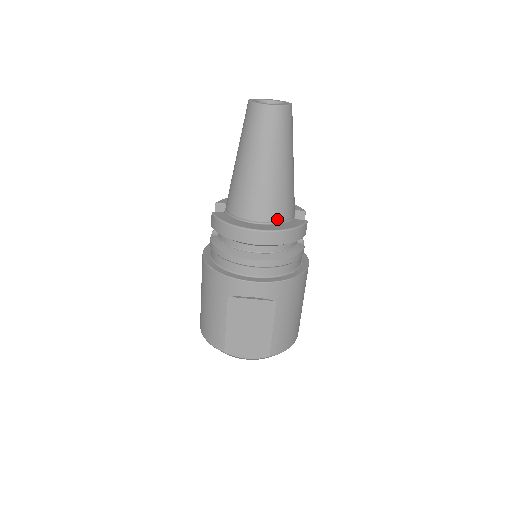
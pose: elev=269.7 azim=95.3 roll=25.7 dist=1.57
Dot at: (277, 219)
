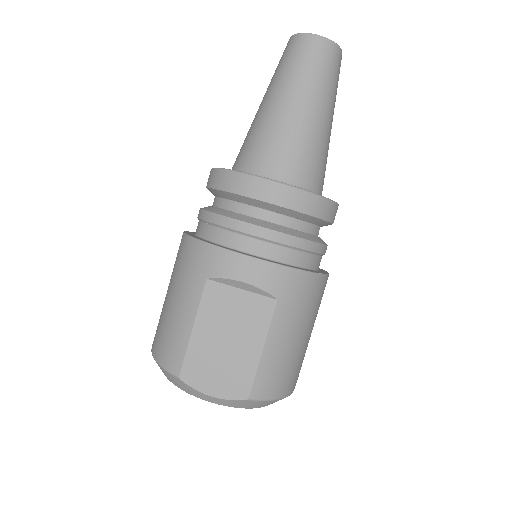
Dot at: (300, 183)
